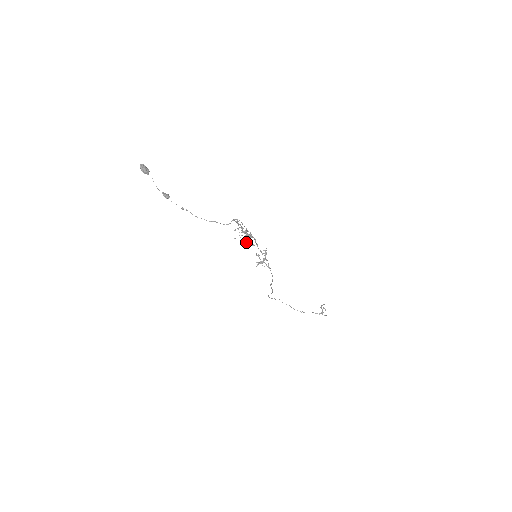
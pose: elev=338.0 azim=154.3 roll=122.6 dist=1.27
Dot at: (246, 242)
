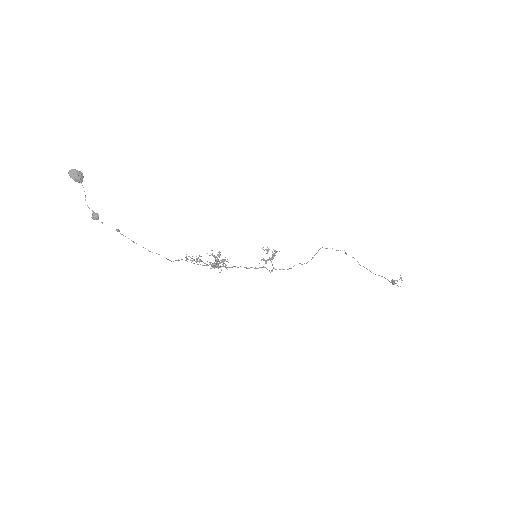
Dot at: occluded
